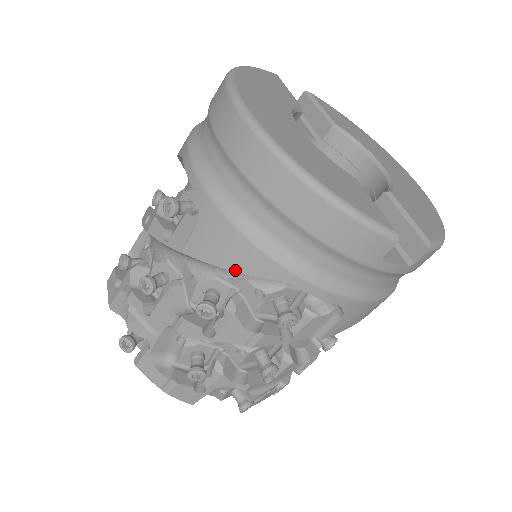
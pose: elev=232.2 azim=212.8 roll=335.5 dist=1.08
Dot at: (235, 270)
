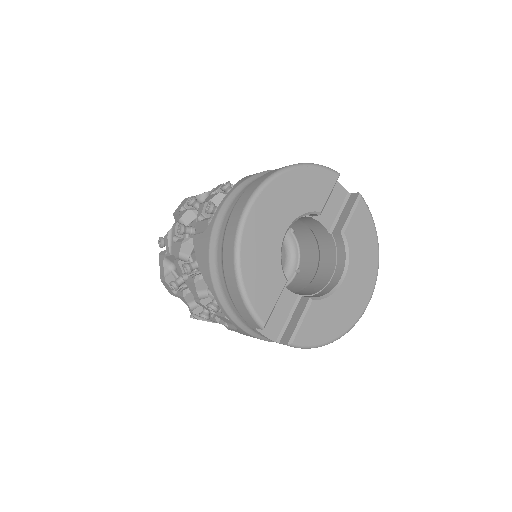
Dot at: (200, 269)
